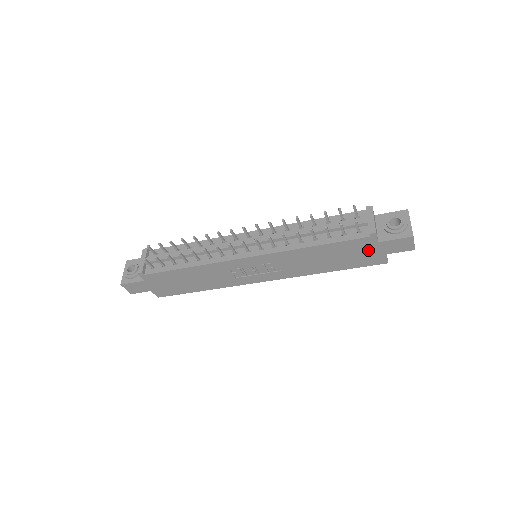
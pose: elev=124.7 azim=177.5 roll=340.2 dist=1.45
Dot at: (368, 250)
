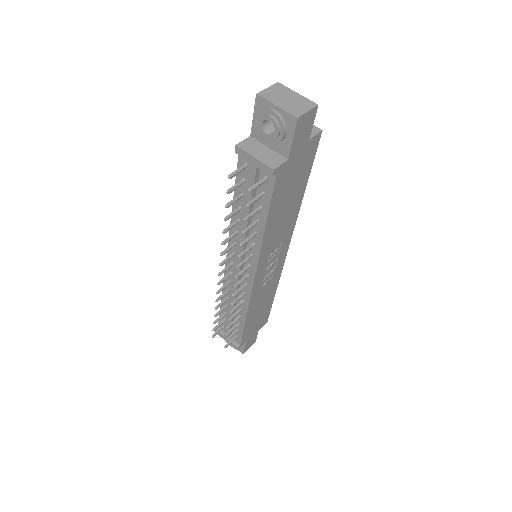
Dot at: (294, 165)
